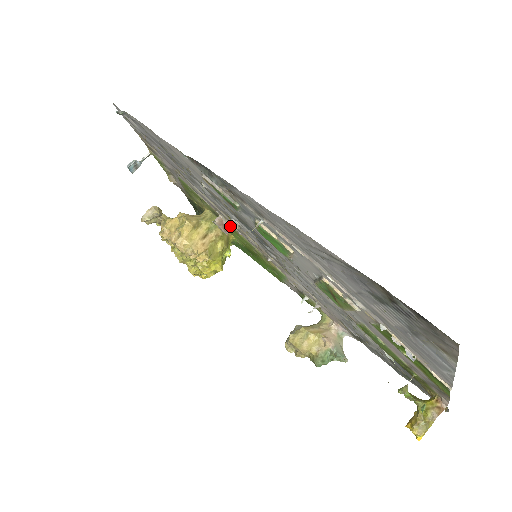
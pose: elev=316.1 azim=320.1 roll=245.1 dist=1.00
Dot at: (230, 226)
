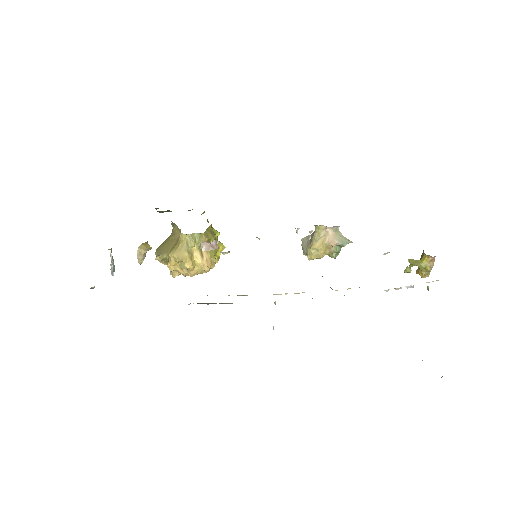
Dot at: (214, 242)
